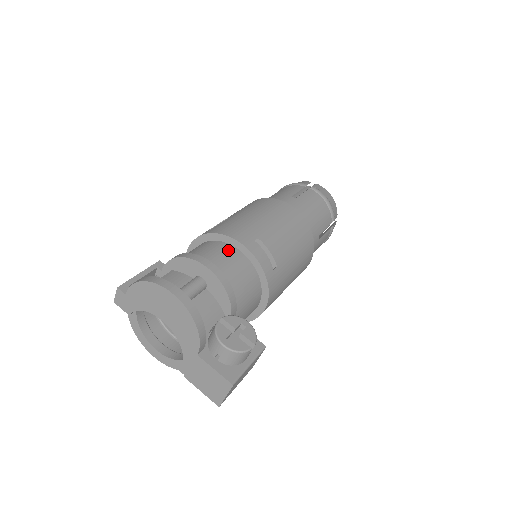
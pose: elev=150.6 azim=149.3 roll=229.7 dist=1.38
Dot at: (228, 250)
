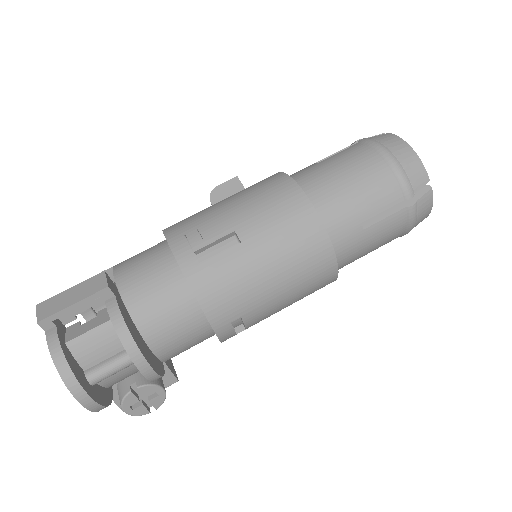
Dot at: (194, 321)
